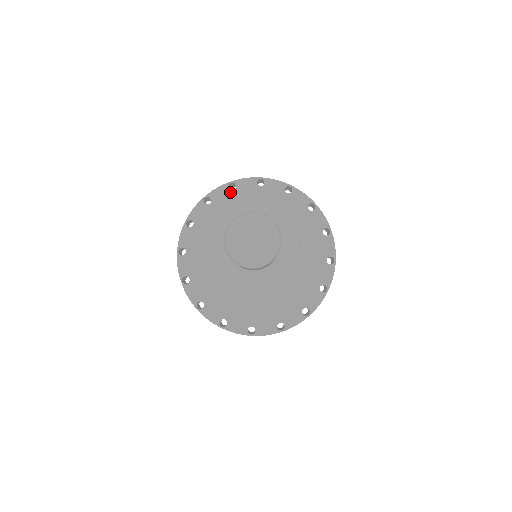
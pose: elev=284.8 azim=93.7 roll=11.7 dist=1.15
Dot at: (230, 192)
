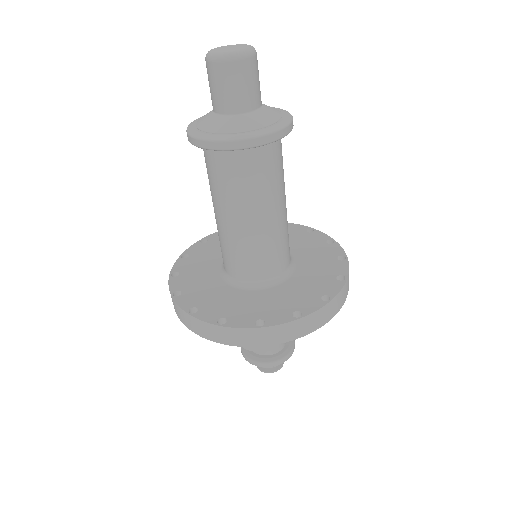
Dot at: occluded
